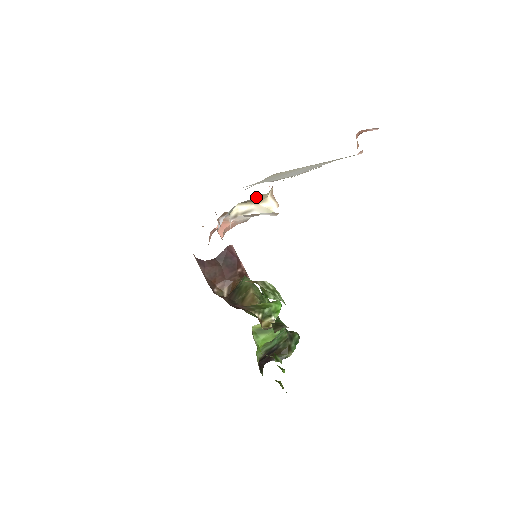
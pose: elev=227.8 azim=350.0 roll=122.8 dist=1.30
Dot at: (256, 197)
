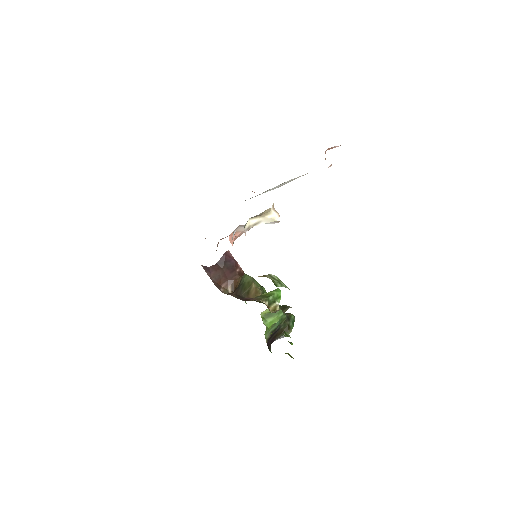
Dot at: (263, 212)
